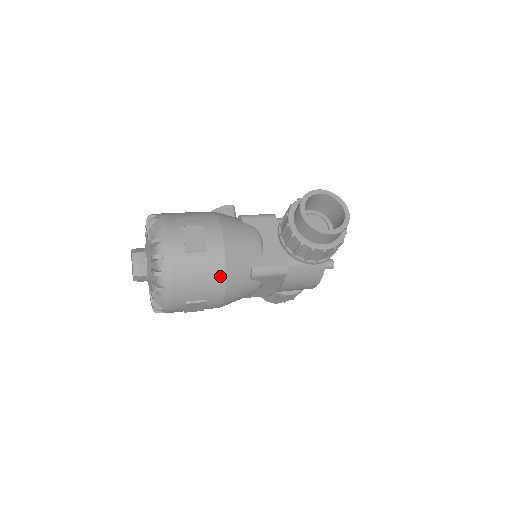
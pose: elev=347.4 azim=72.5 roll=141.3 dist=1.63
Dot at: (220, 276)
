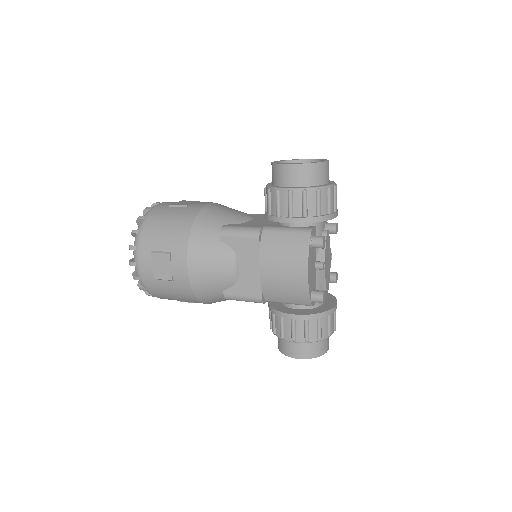
Dot at: (187, 225)
